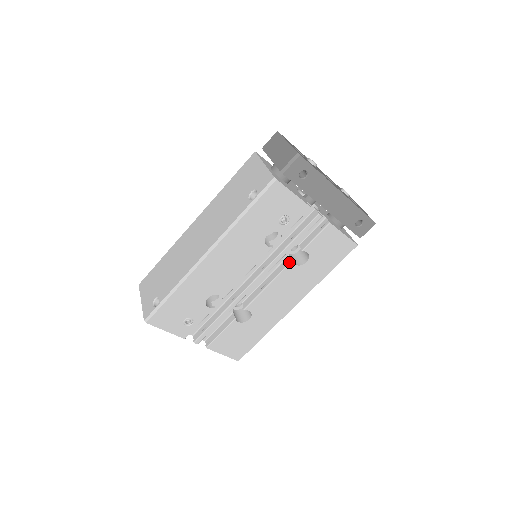
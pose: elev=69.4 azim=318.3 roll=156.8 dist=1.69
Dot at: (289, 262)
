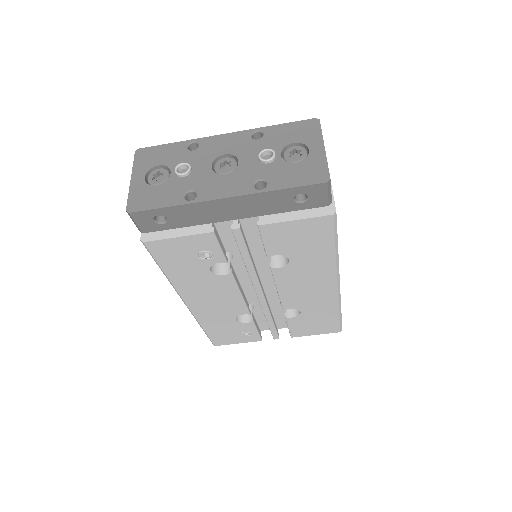
Dot at: occluded
